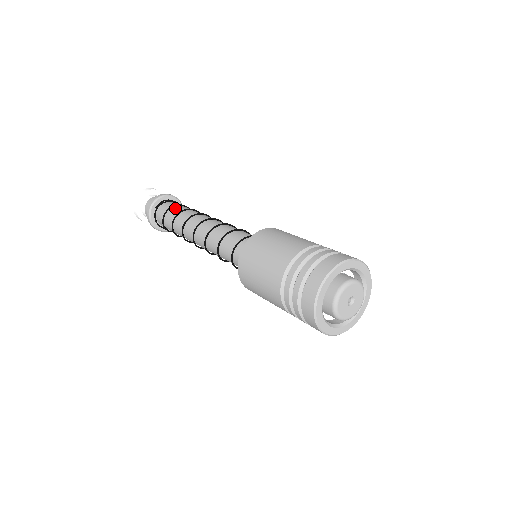
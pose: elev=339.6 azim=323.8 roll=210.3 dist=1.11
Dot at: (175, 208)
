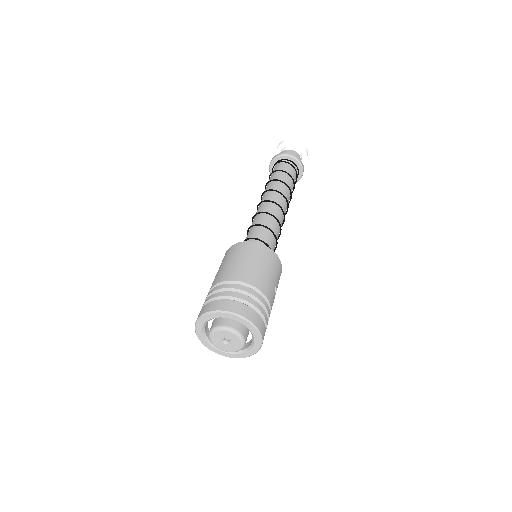
Dot at: (275, 174)
